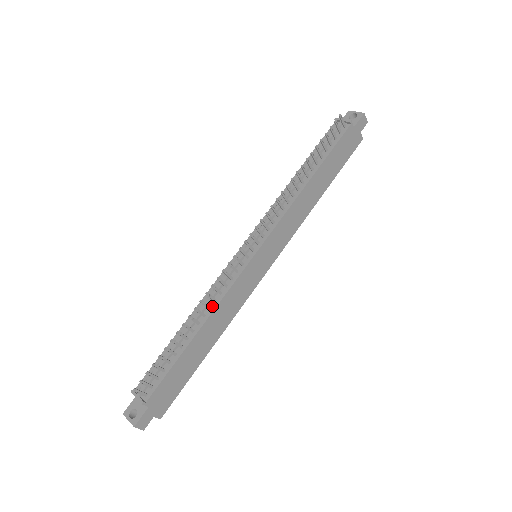
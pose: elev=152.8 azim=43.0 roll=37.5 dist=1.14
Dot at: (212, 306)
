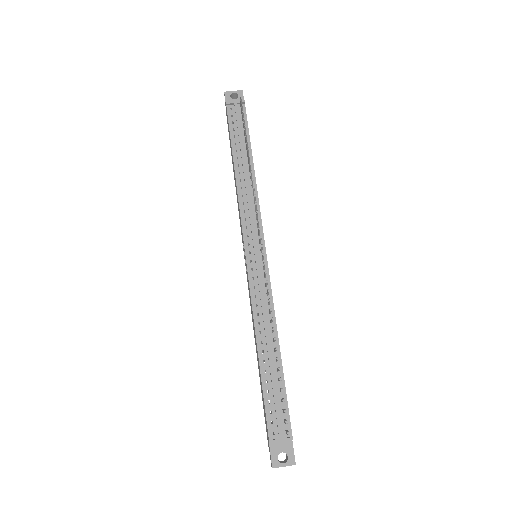
Dot at: occluded
